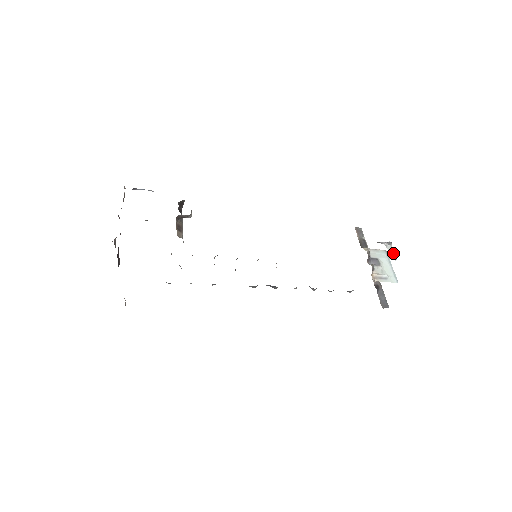
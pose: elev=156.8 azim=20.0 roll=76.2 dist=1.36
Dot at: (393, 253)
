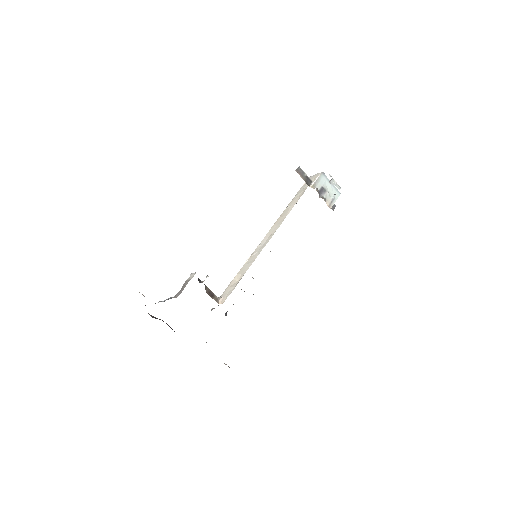
Dot at: (336, 185)
